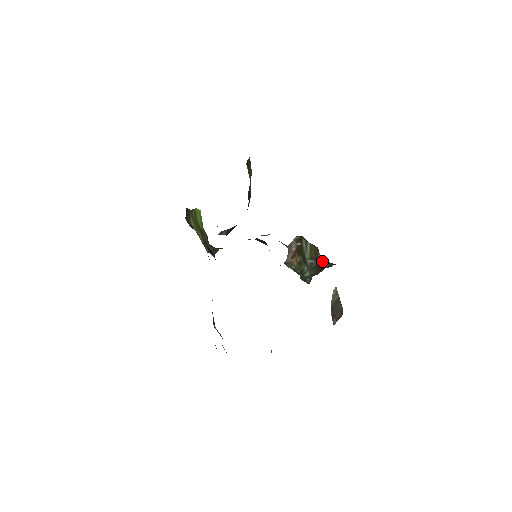
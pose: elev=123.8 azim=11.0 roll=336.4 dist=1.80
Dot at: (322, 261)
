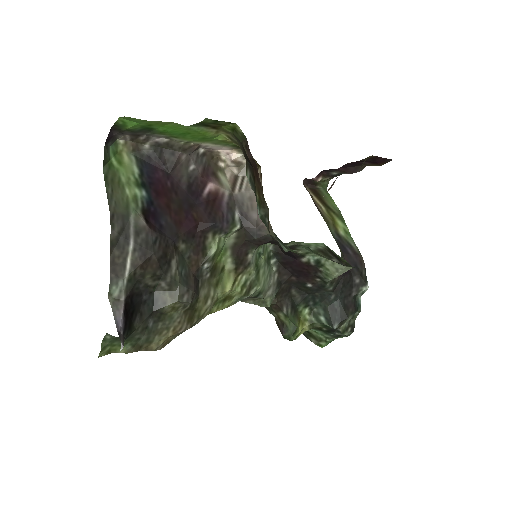
Dot at: (245, 153)
